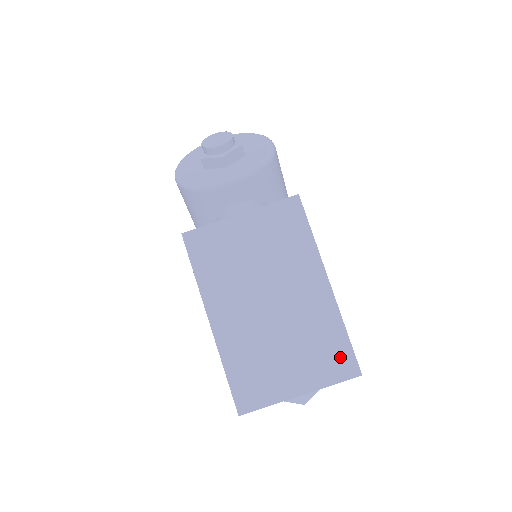
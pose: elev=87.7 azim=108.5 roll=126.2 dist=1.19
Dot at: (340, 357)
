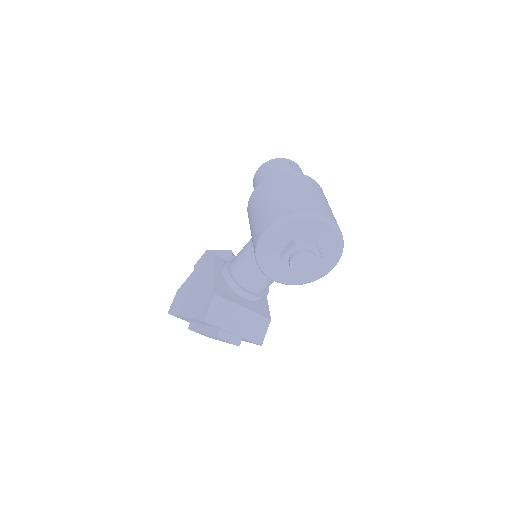
Dot at: occluded
